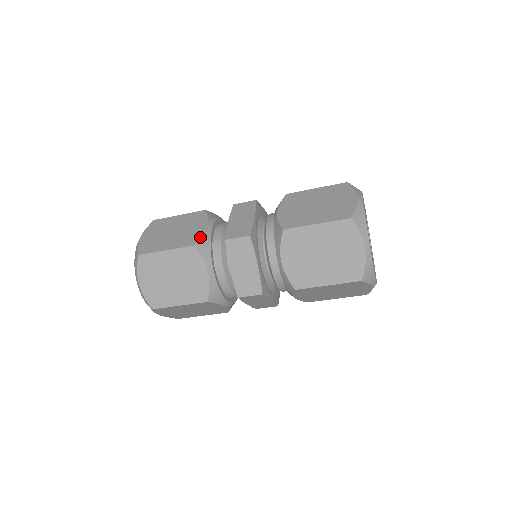
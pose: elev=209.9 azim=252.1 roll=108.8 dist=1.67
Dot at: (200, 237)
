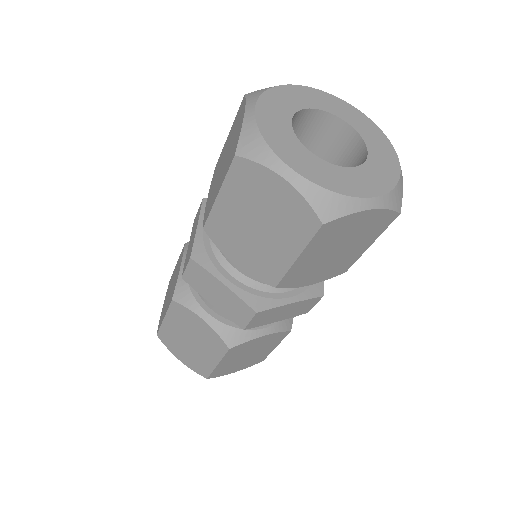
Dot at: (175, 286)
